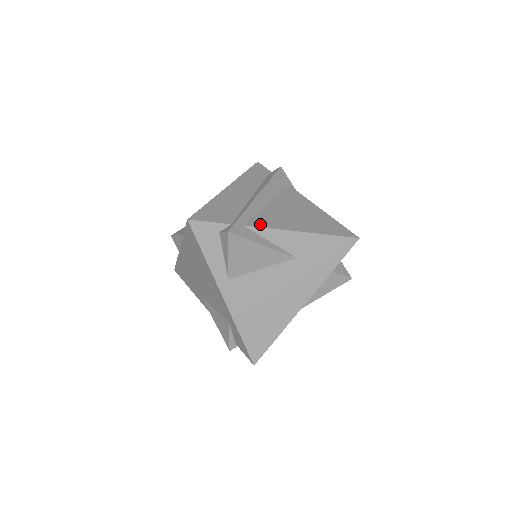
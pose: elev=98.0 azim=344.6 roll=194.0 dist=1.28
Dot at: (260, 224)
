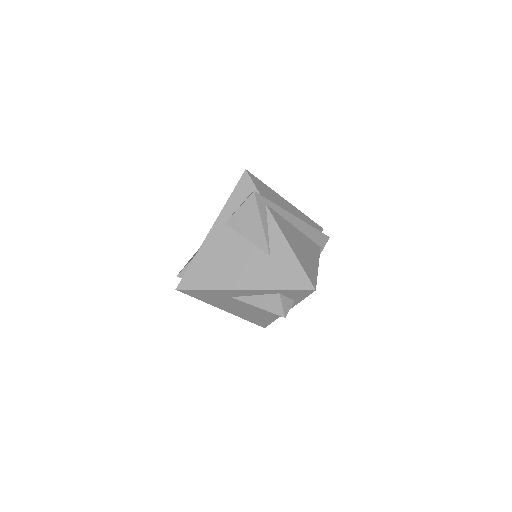
Dot at: (275, 216)
